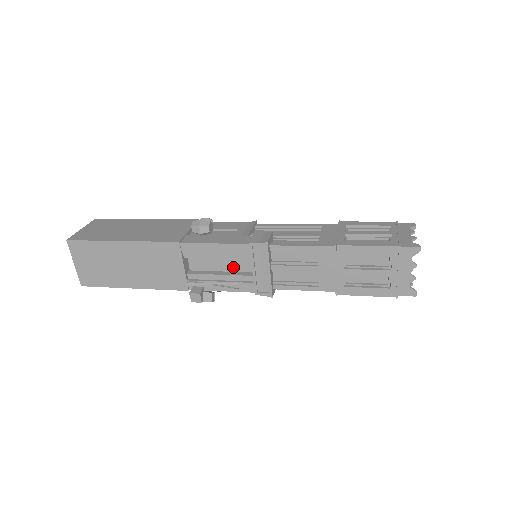
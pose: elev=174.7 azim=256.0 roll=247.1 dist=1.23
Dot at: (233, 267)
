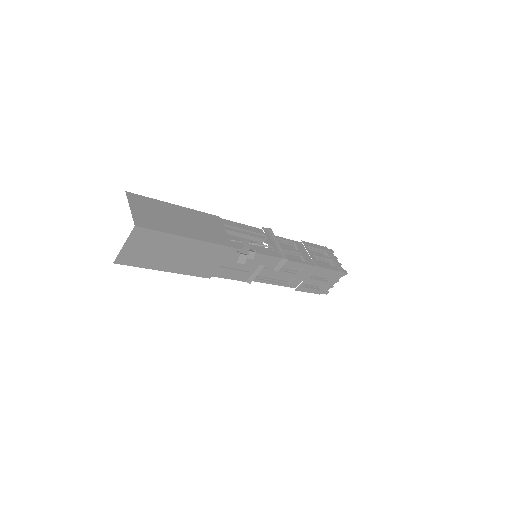
Dot at: occluded
